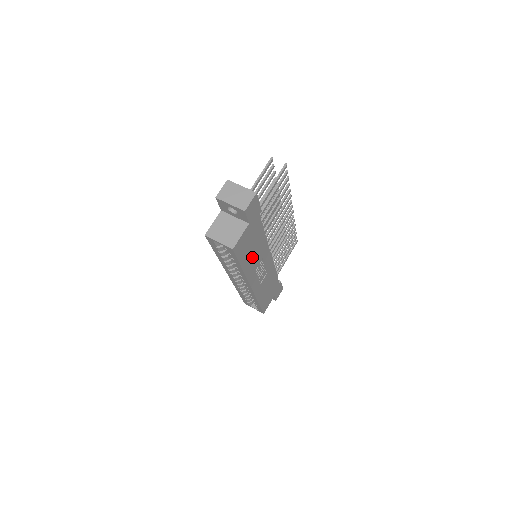
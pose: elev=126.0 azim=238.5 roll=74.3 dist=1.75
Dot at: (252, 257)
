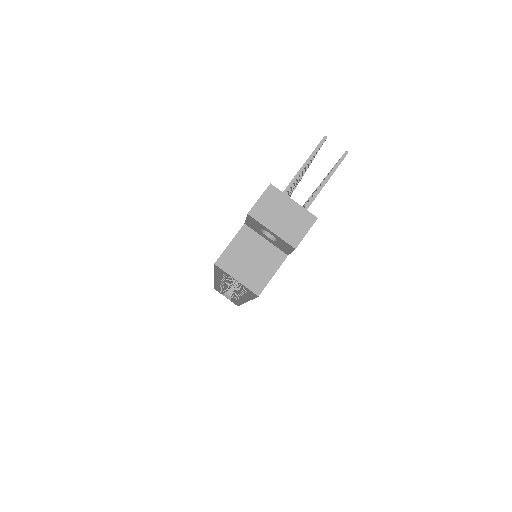
Dot at: occluded
